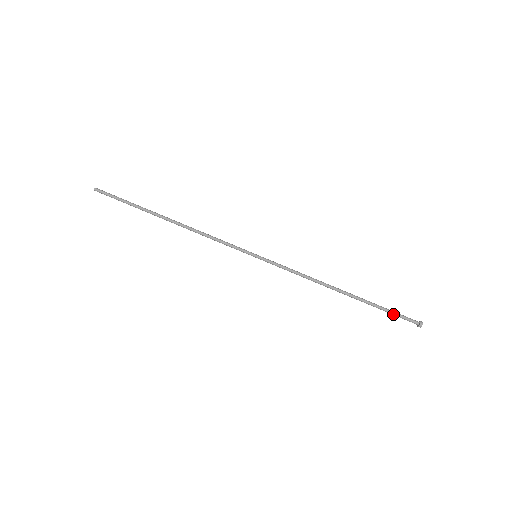
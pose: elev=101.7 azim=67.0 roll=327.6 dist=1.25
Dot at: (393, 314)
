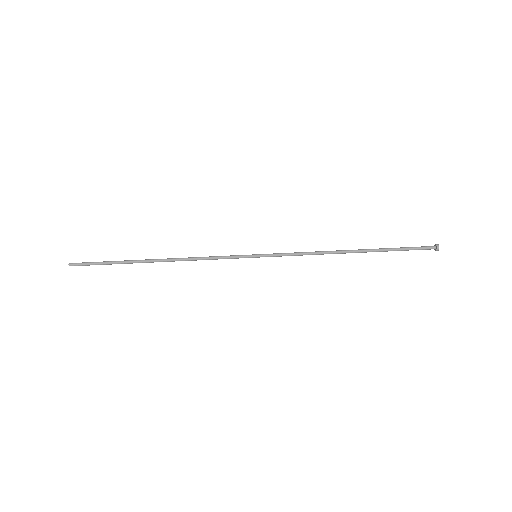
Dot at: (408, 250)
